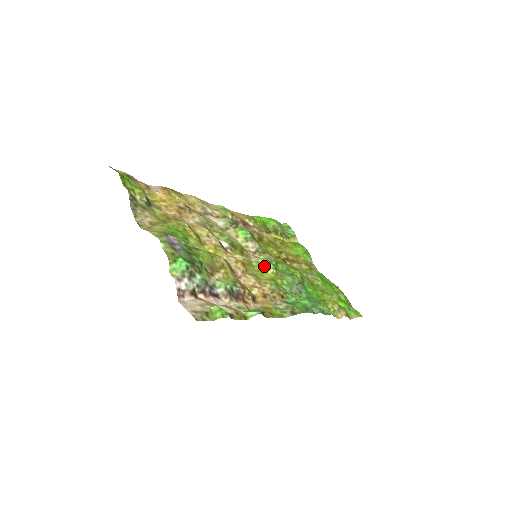
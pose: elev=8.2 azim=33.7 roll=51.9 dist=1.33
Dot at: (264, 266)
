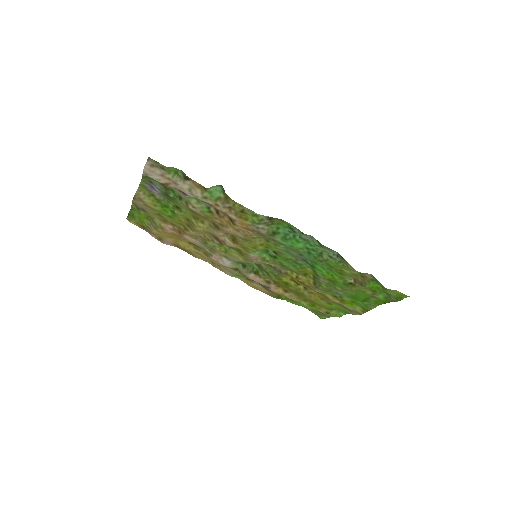
Dot at: (260, 250)
